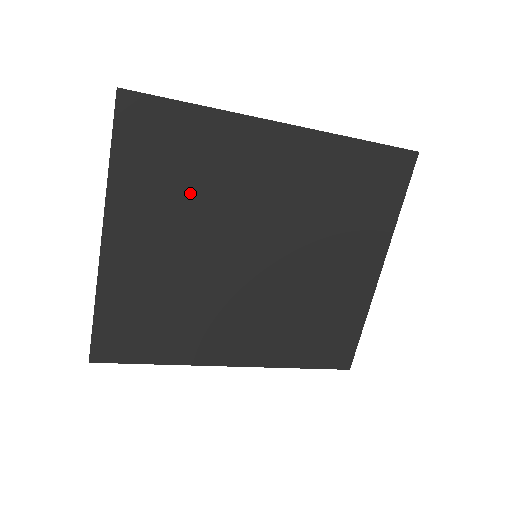
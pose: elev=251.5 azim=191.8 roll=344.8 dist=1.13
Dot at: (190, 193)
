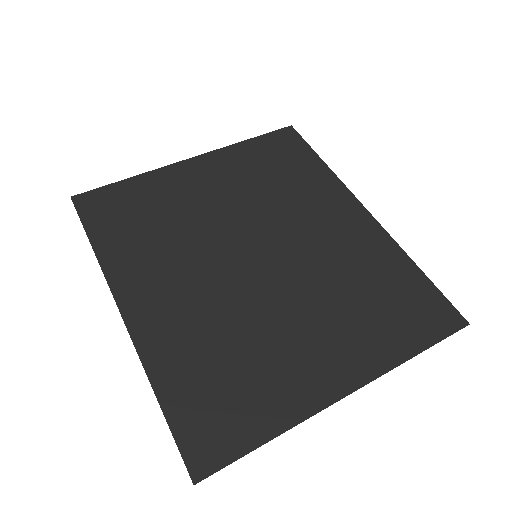
Dot at: (265, 185)
